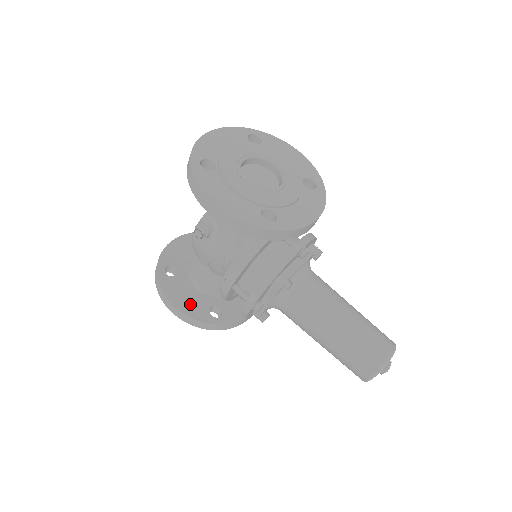
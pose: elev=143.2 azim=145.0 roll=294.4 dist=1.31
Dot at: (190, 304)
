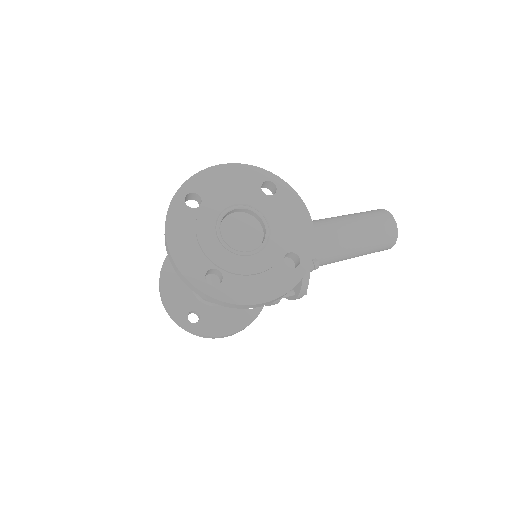
Dot at: (233, 320)
